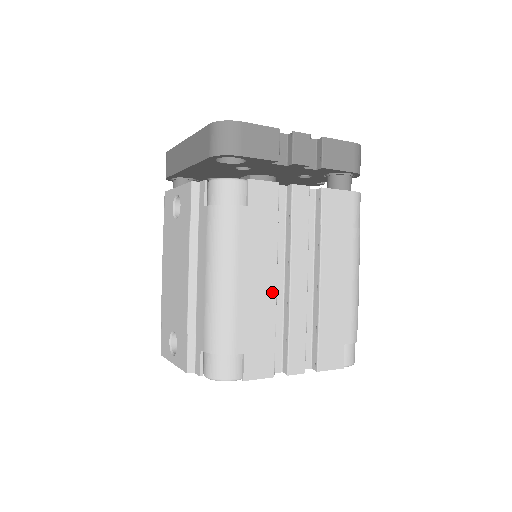
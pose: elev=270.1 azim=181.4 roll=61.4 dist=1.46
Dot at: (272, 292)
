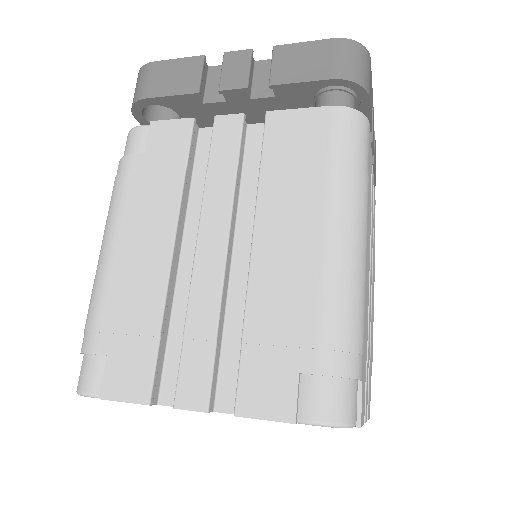
Dot at: (163, 266)
